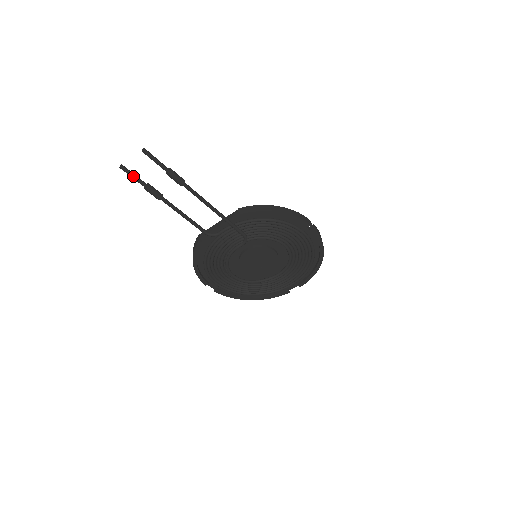
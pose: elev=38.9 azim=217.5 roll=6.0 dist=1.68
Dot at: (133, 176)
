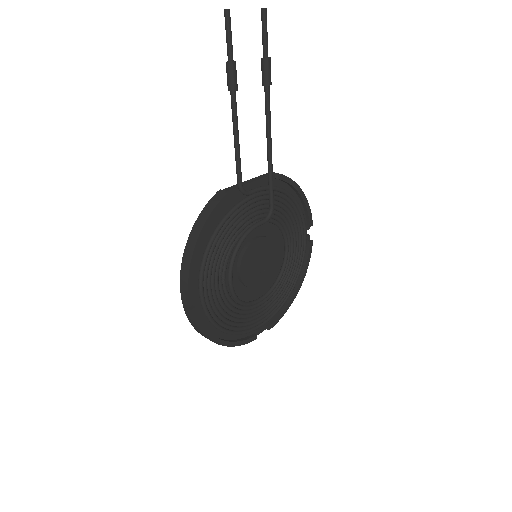
Dot at: (231, 34)
